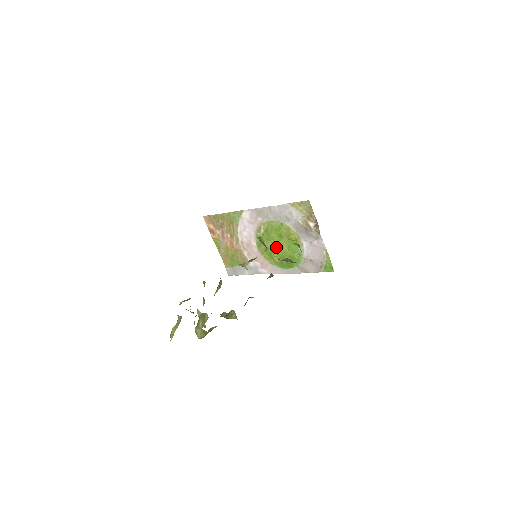
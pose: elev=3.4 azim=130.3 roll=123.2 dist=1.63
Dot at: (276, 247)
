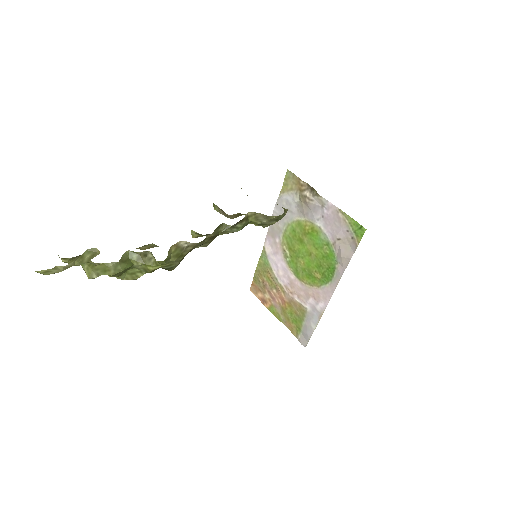
Dot at: (308, 259)
